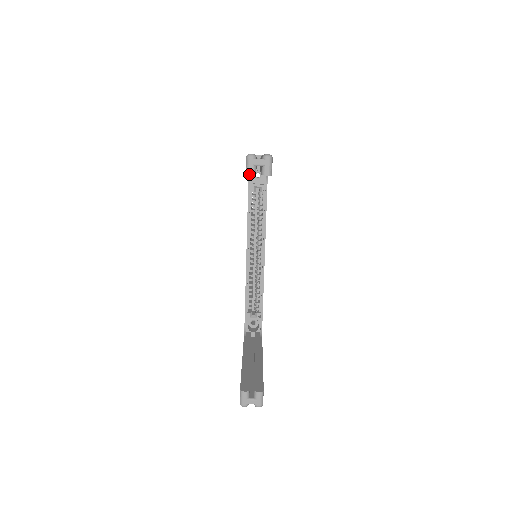
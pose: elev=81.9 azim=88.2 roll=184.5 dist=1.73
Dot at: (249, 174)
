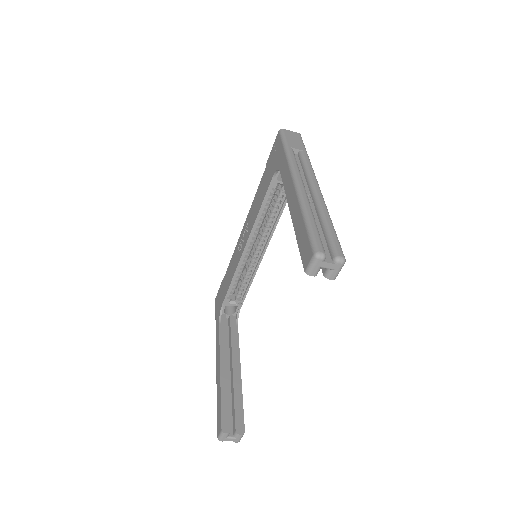
Dot at: (310, 275)
